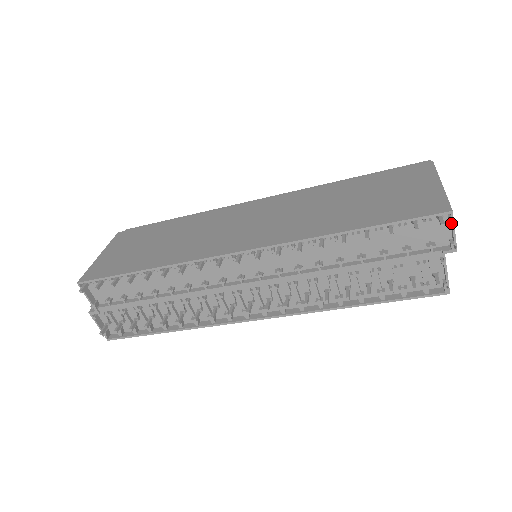
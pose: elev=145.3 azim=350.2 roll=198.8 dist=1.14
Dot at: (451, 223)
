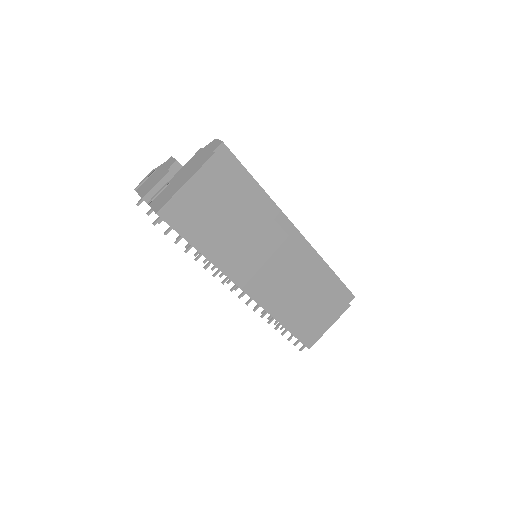
Dot at: occluded
